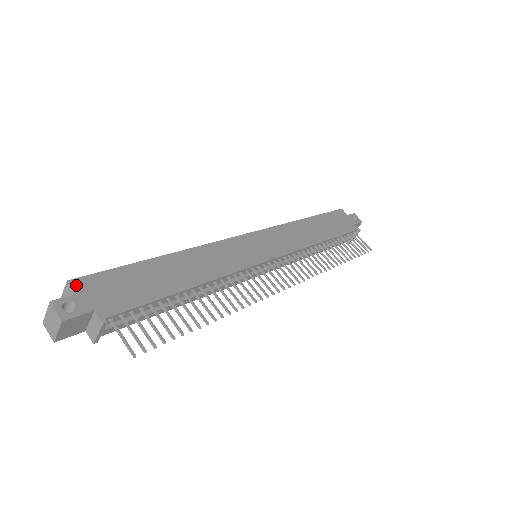
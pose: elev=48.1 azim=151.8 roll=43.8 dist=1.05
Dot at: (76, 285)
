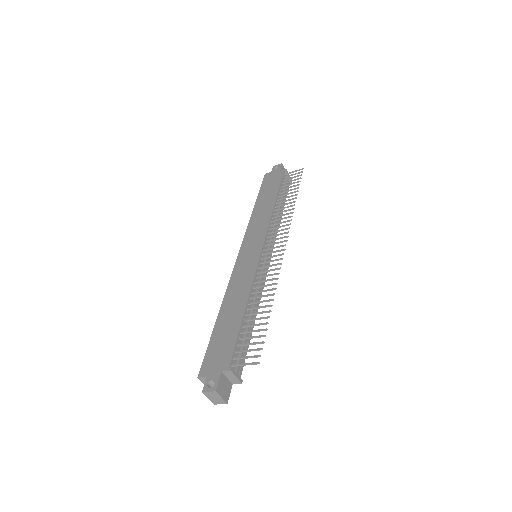
Dot at: (202, 374)
